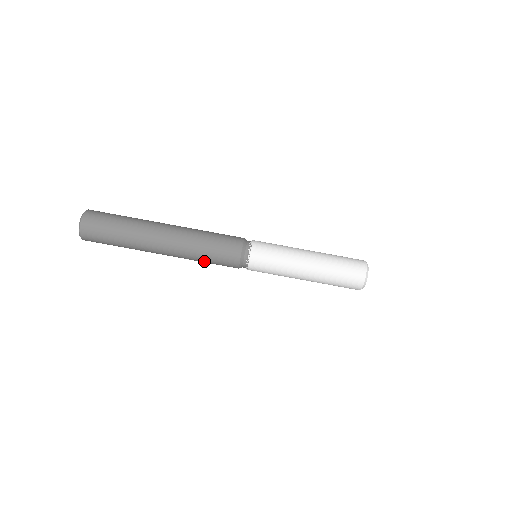
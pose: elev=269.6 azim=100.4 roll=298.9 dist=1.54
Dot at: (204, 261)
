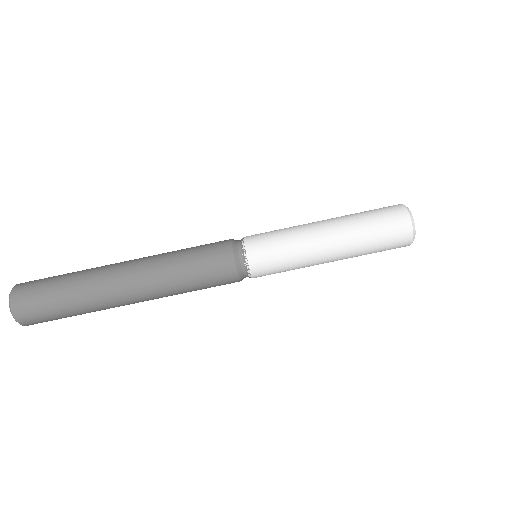
Dot at: occluded
